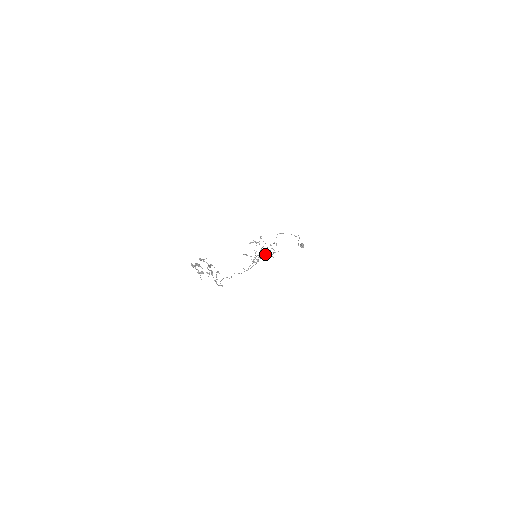
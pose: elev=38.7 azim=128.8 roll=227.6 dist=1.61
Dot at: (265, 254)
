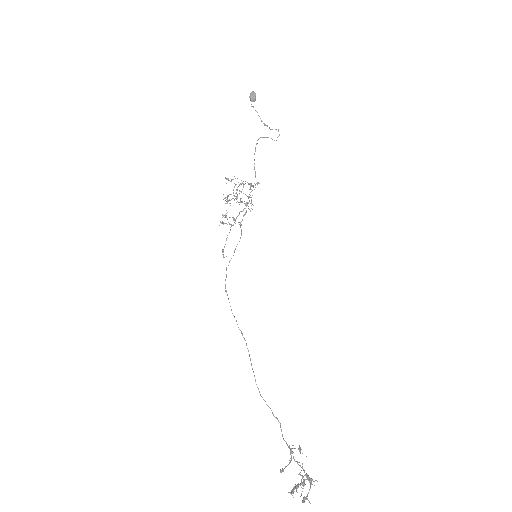
Dot at: (237, 194)
